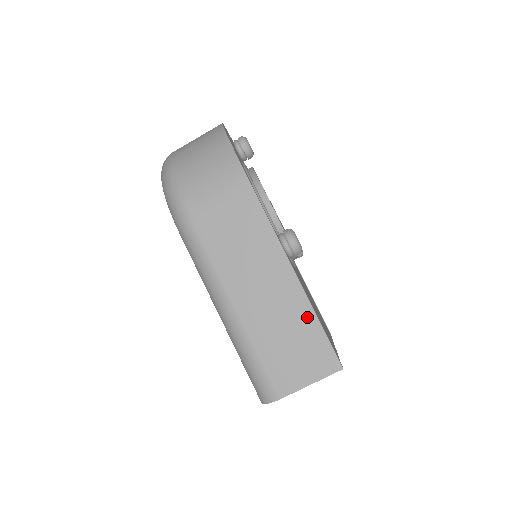
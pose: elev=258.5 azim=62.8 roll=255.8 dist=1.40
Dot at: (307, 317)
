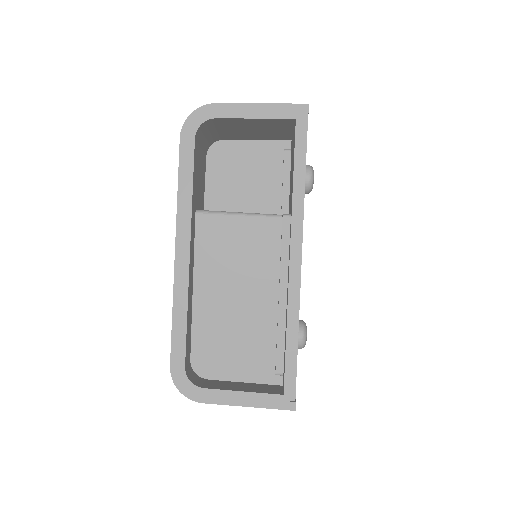
Dot at: occluded
